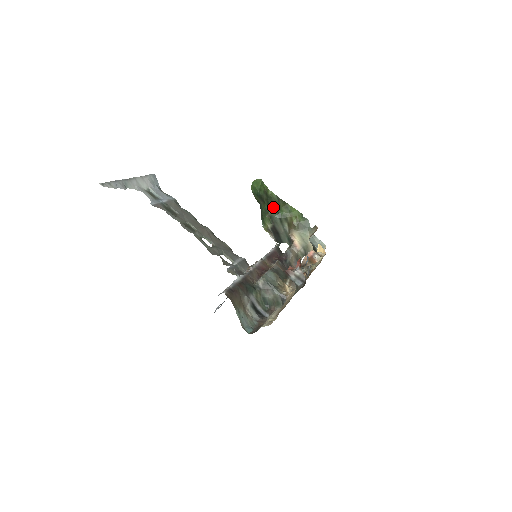
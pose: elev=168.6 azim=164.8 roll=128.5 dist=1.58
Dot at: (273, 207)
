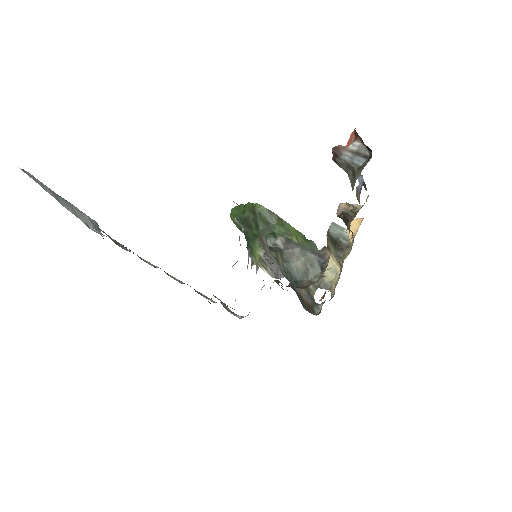
Dot at: (264, 228)
